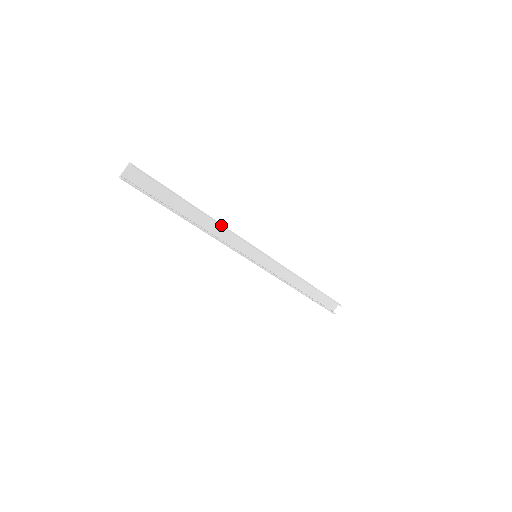
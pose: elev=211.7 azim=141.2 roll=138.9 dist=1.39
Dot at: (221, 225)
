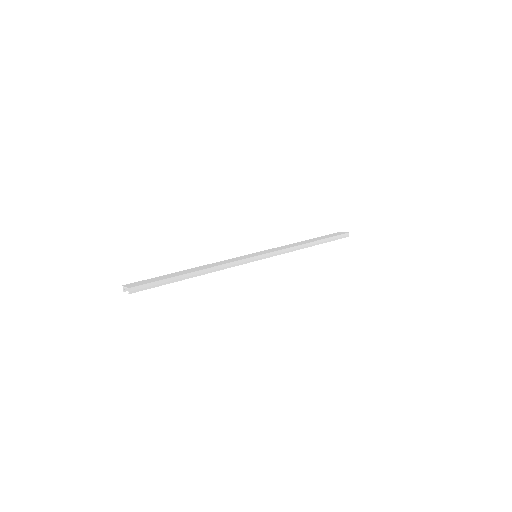
Dot at: (217, 270)
